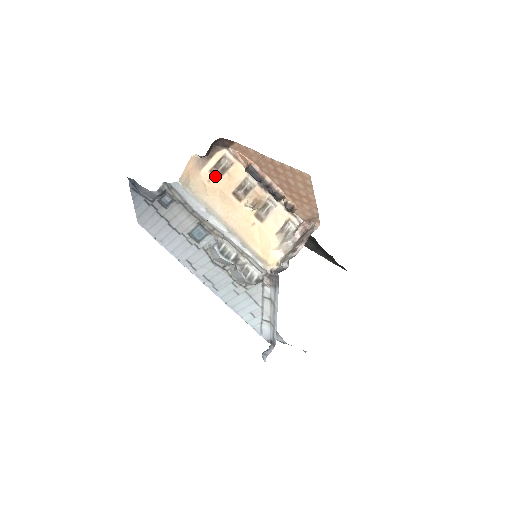
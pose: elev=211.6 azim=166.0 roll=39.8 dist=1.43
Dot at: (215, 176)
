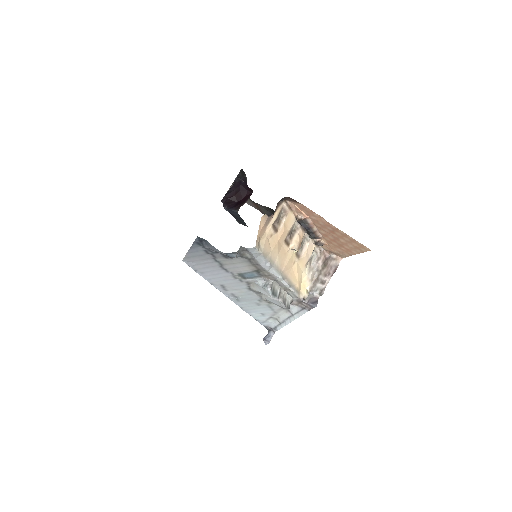
Dot at: (275, 230)
